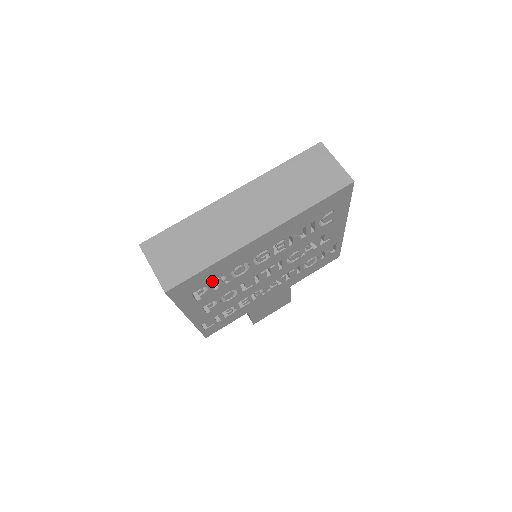
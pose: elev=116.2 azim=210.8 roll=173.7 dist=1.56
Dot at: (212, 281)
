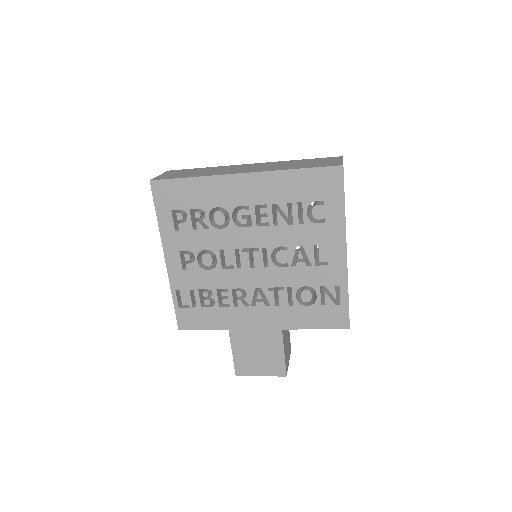
Dot at: (192, 208)
